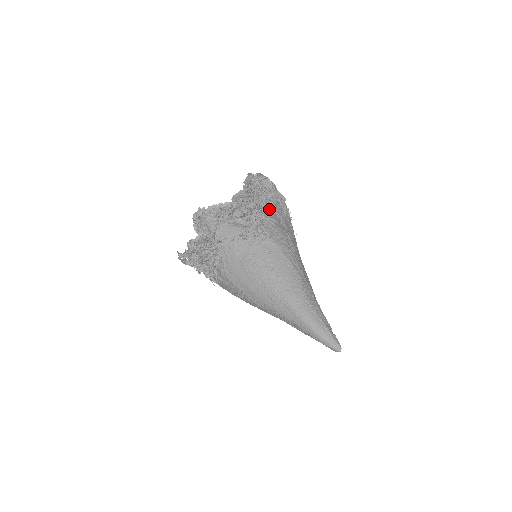
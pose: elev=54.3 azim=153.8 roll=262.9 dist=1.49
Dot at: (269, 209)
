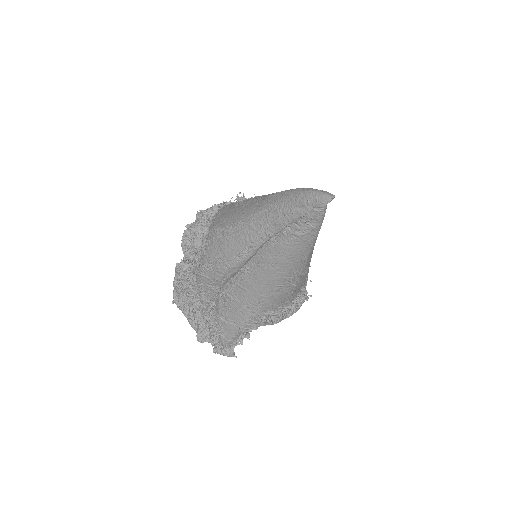
Dot at: occluded
